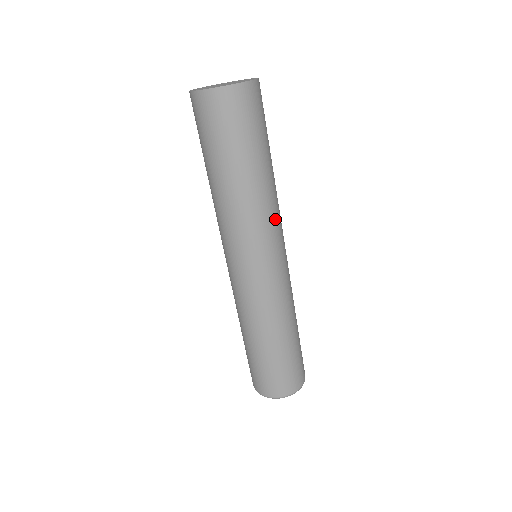
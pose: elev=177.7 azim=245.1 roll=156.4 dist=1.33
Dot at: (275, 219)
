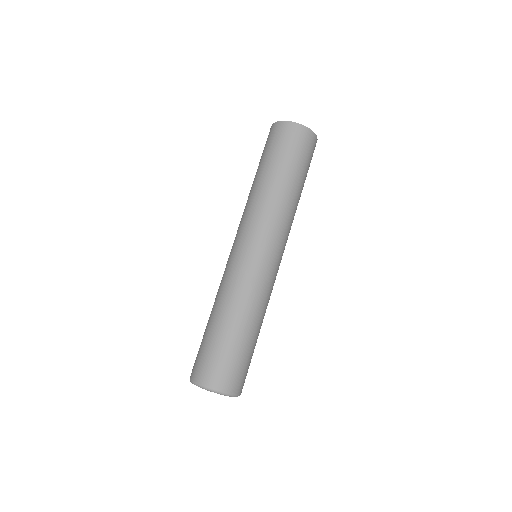
Dot at: (283, 224)
